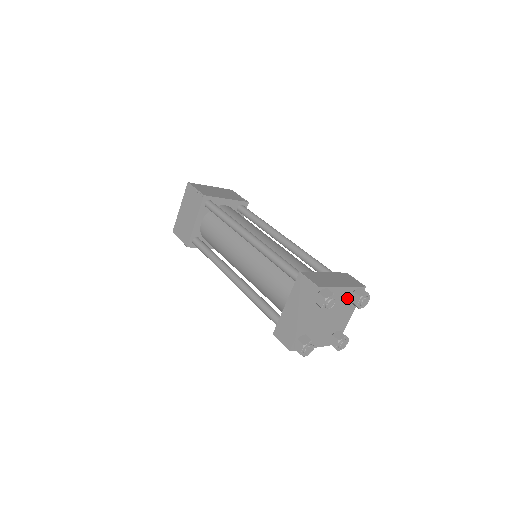
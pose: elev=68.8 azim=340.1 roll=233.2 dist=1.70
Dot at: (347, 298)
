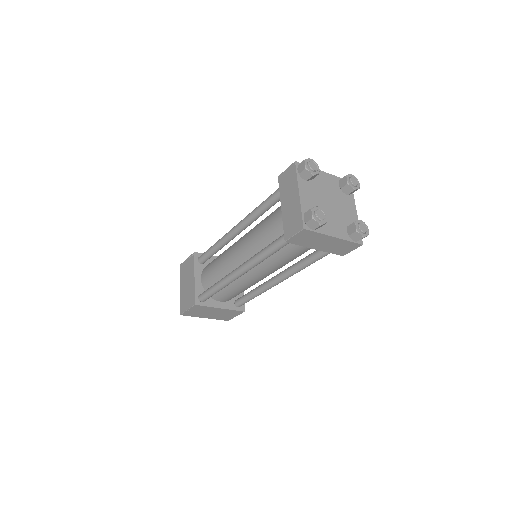
Dot at: (337, 187)
